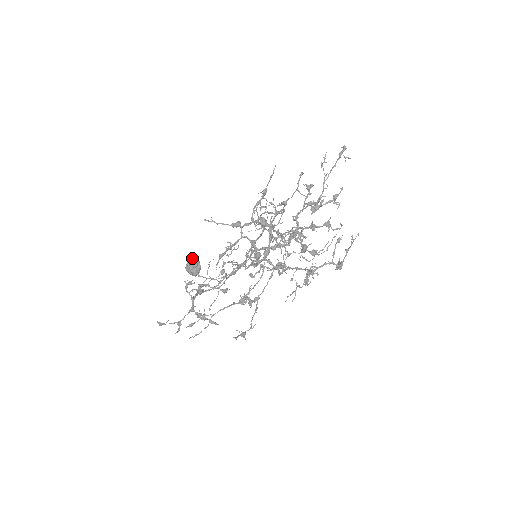
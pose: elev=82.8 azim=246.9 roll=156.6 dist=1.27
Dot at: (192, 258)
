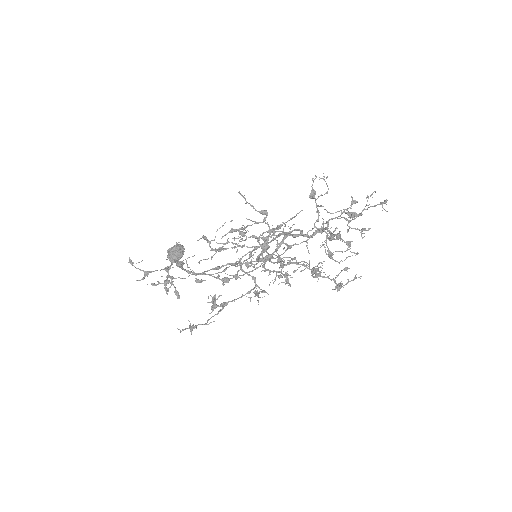
Dot at: (180, 245)
